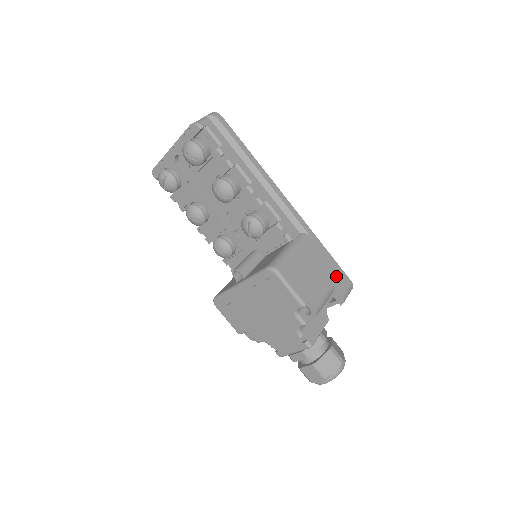
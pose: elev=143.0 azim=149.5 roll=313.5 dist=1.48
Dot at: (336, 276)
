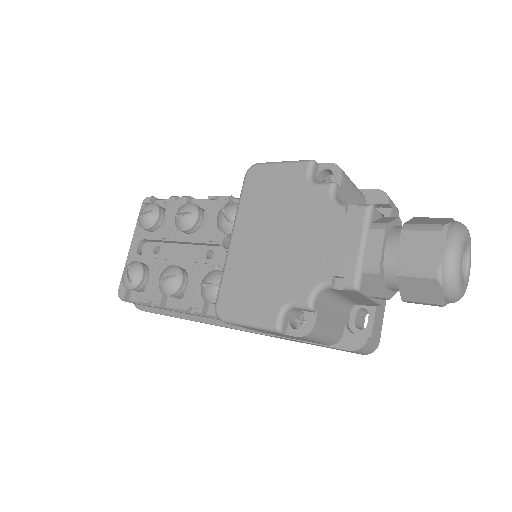
Dot at: occluded
